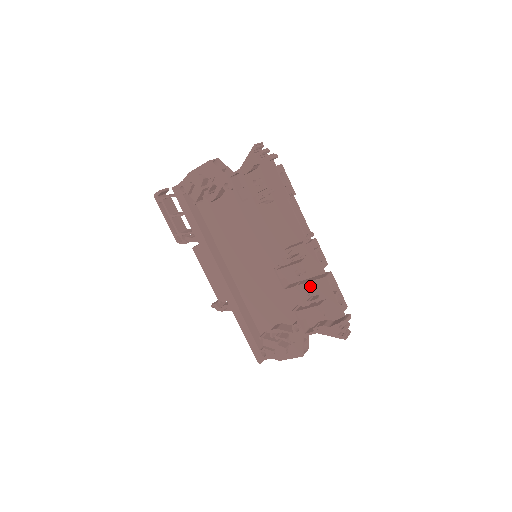
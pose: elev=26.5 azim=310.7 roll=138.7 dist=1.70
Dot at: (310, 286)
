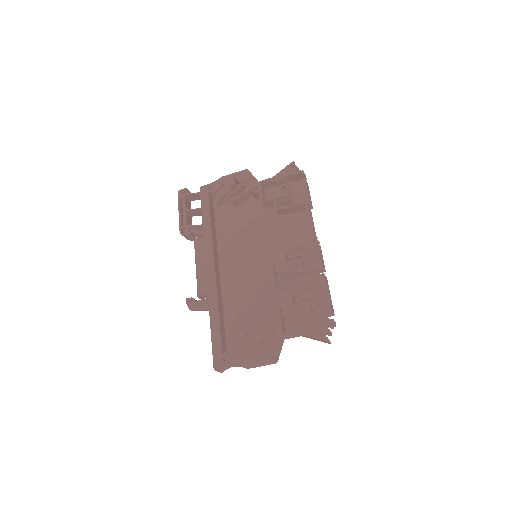
Dot at: (305, 282)
